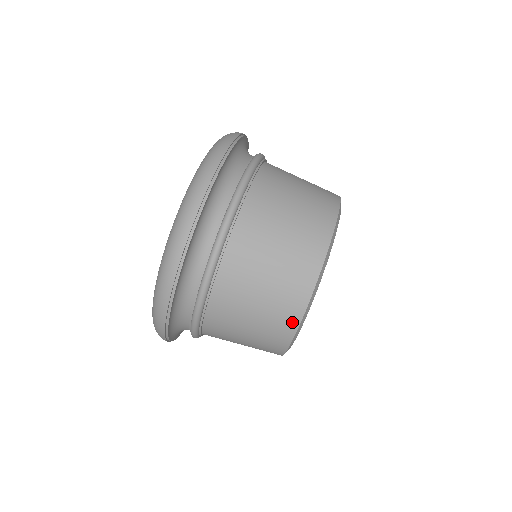
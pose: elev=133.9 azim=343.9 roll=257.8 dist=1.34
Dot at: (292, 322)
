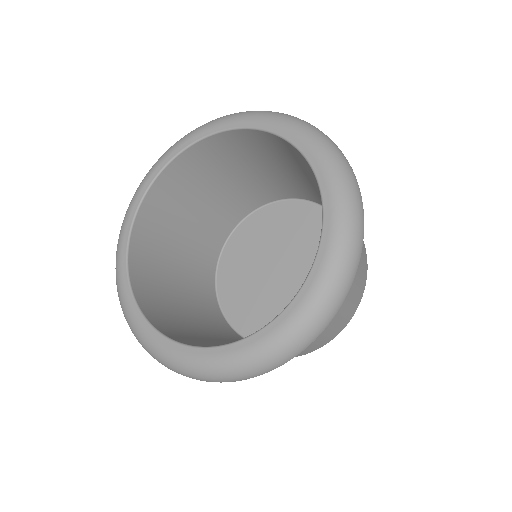
Dot at: (331, 338)
